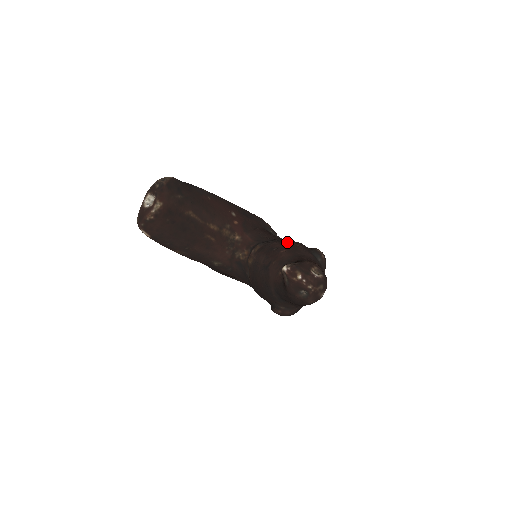
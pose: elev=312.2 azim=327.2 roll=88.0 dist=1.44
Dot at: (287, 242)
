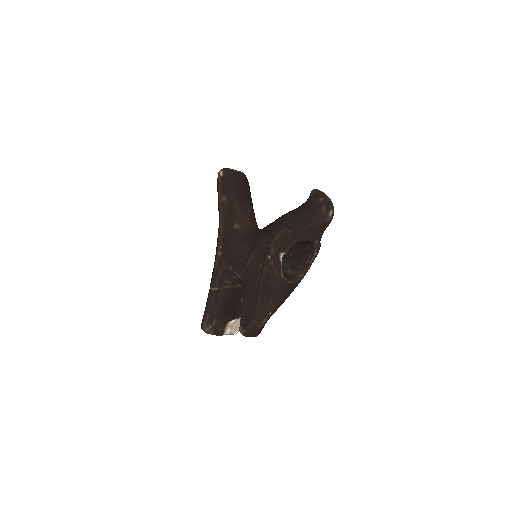
Dot at: occluded
